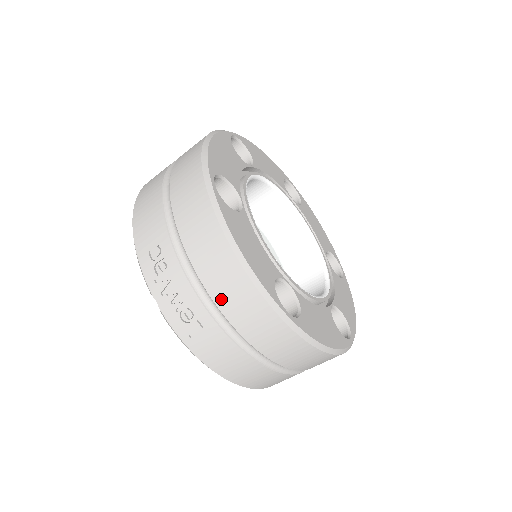
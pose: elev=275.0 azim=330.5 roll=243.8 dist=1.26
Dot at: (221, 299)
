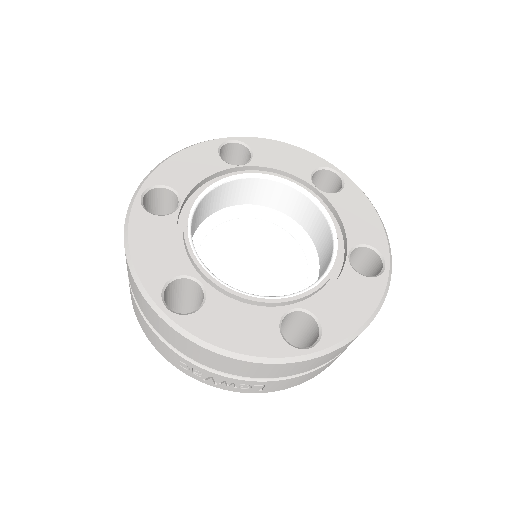
Dot at: (254, 375)
